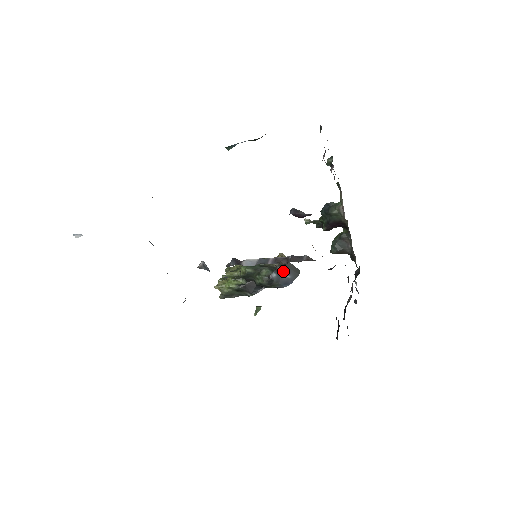
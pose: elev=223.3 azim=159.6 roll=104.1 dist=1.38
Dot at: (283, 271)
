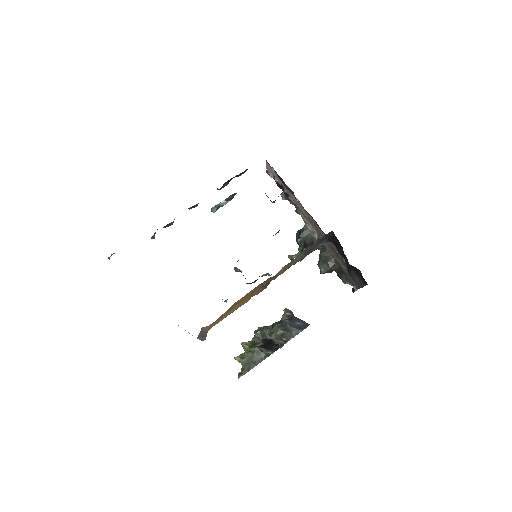
Dot at: (293, 319)
